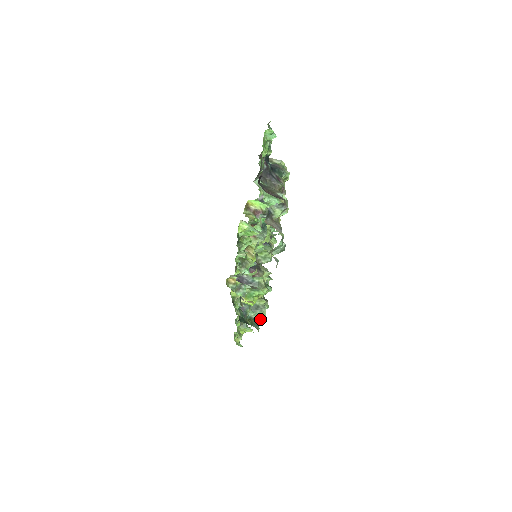
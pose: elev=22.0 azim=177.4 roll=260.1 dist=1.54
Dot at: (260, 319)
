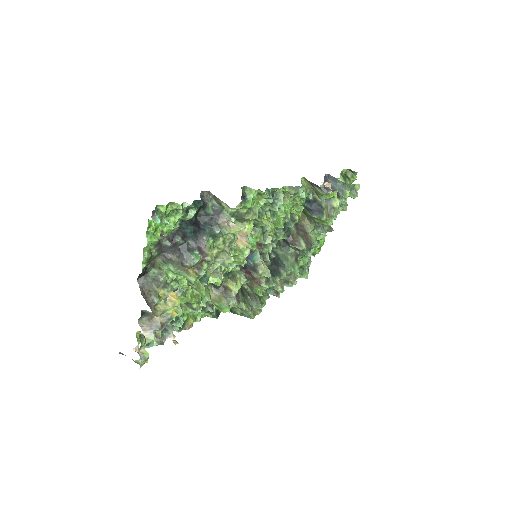
Dot at: (276, 296)
